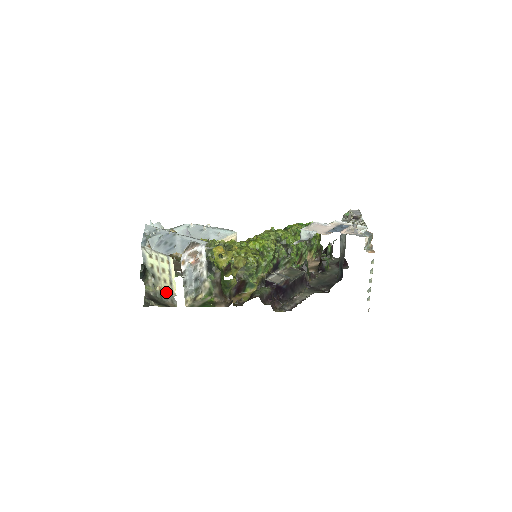
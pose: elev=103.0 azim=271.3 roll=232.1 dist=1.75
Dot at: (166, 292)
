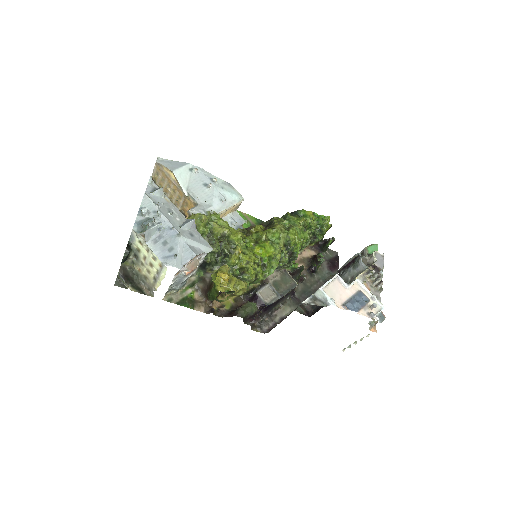
Dot at: (145, 278)
